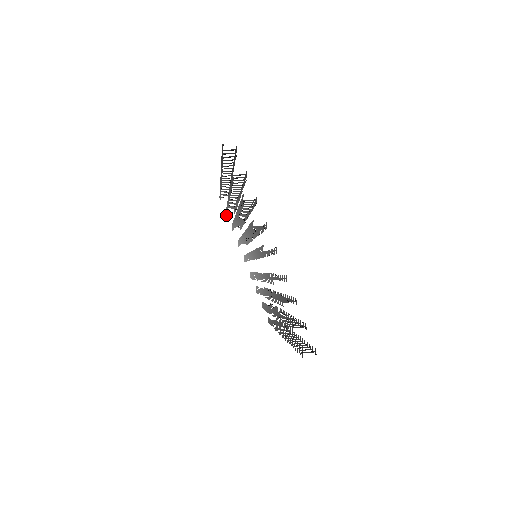
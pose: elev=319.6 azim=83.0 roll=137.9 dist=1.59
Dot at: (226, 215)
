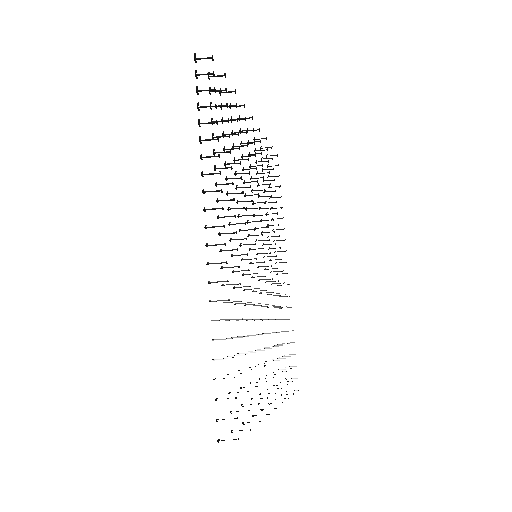
Dot at: occluded
